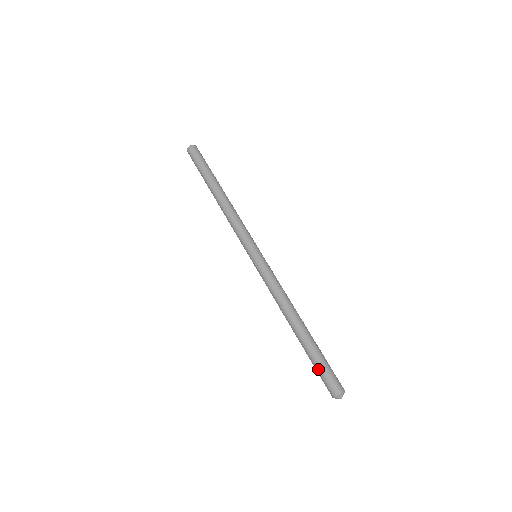
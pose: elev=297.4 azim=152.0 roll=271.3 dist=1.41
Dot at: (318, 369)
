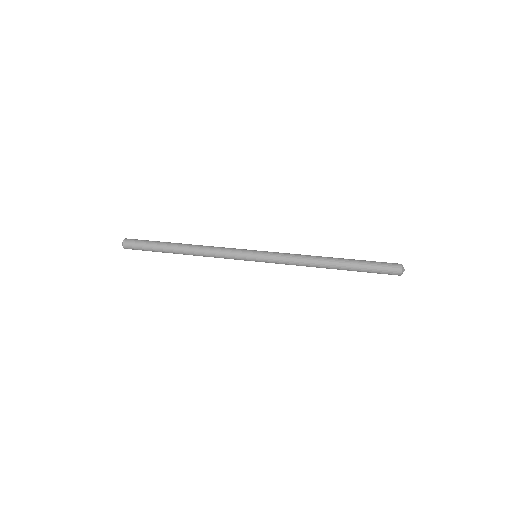
Dot at: (375, 262)
